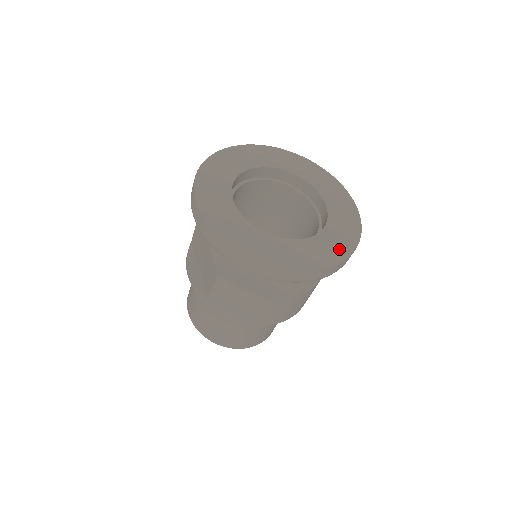
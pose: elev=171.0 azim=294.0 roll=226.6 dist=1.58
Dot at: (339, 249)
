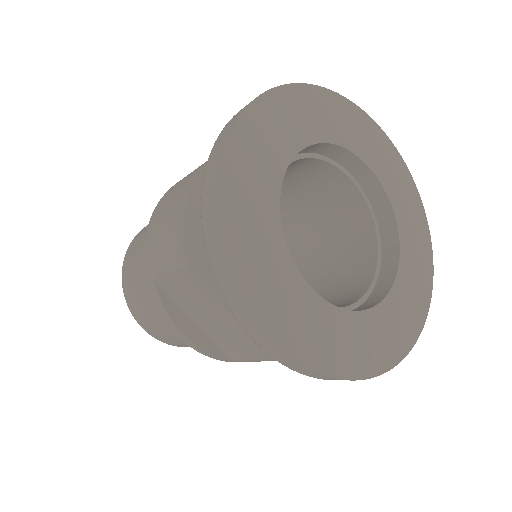
Dot at: (423, 261)
